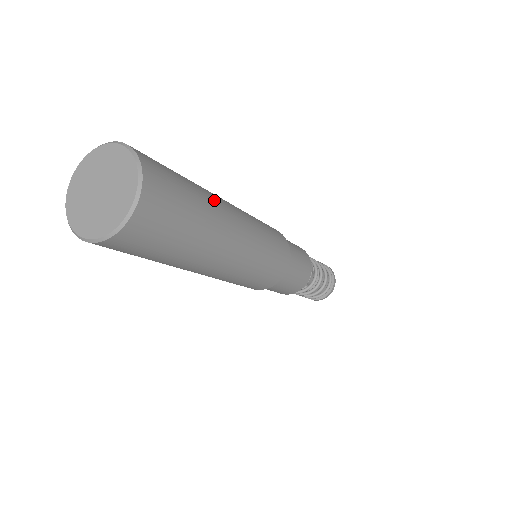
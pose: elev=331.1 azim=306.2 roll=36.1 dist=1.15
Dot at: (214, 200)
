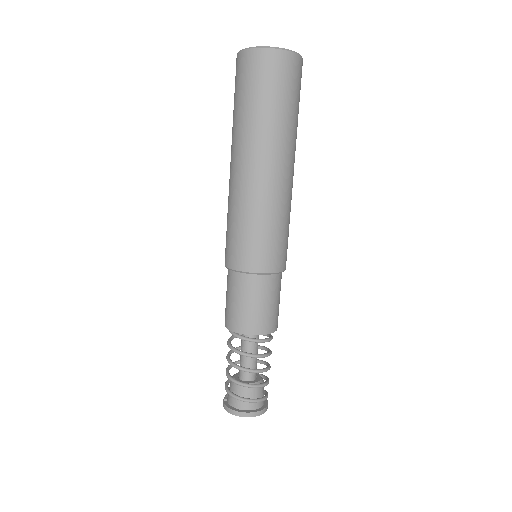
Dot at: occluded
